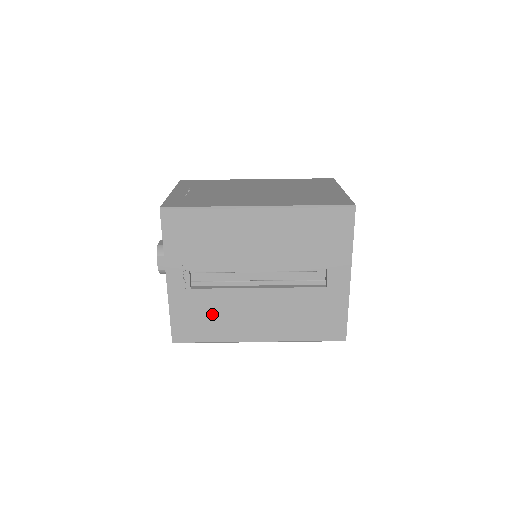
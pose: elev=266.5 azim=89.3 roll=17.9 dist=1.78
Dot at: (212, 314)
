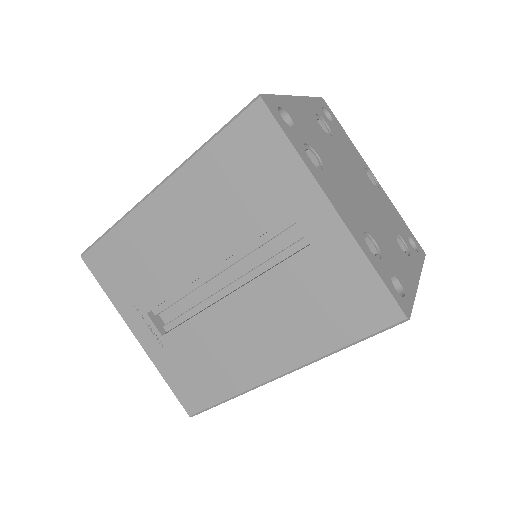
Dot at: (203, 359)
